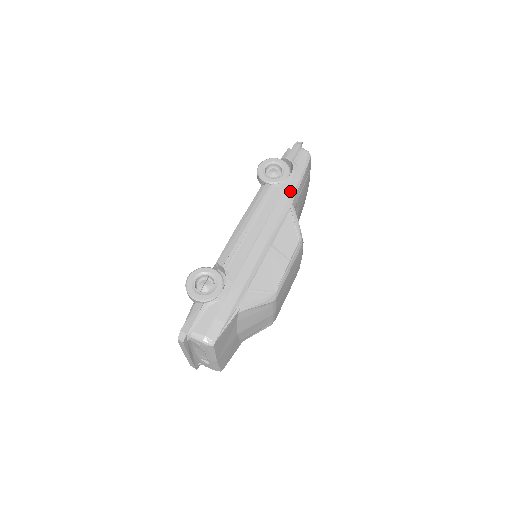
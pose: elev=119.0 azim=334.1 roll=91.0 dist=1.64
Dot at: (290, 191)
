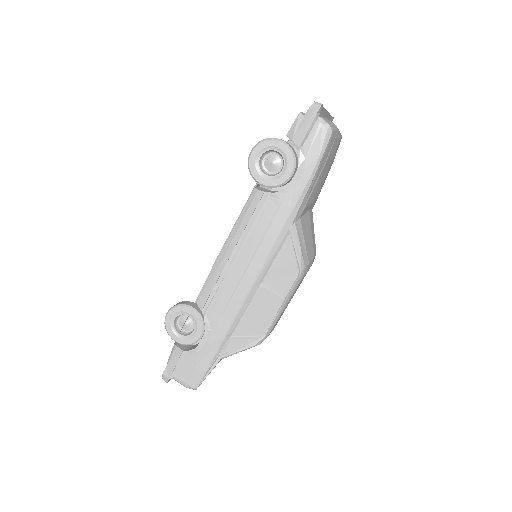
Dot at: (290, 206)
